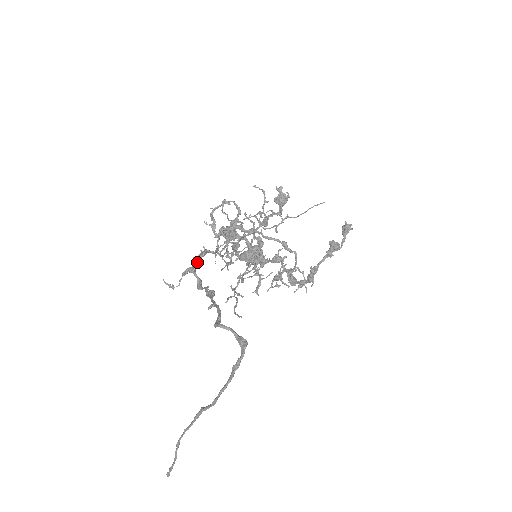
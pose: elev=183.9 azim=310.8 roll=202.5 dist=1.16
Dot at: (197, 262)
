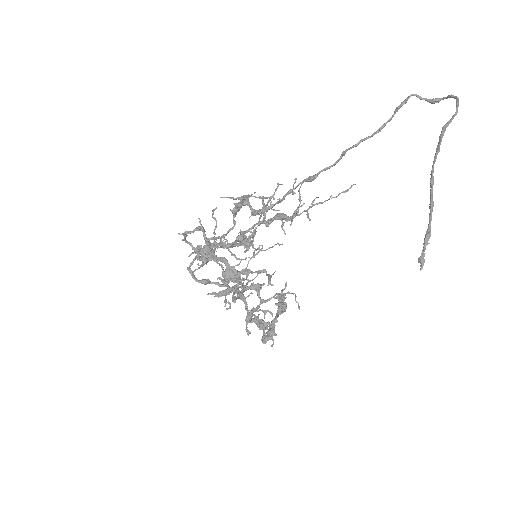
Dot at: occluded
